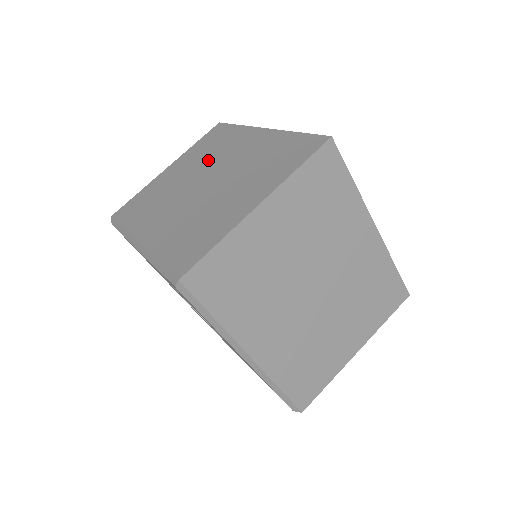
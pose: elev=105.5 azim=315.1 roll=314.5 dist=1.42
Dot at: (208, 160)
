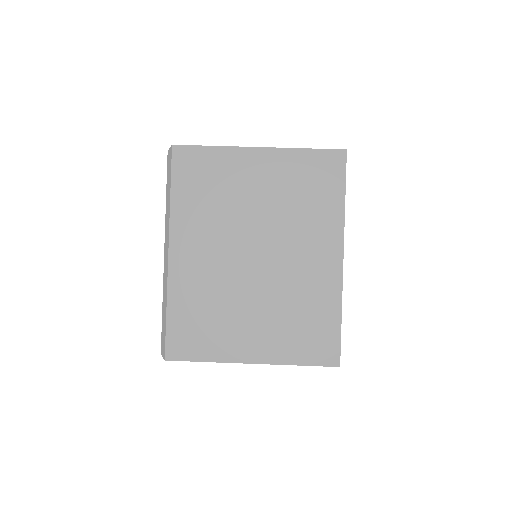
Dot at: occluded
